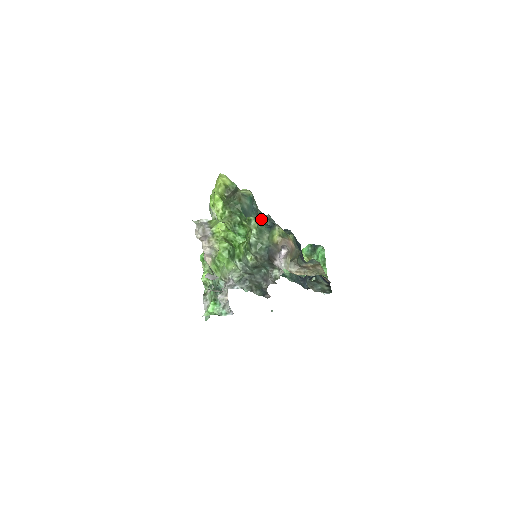
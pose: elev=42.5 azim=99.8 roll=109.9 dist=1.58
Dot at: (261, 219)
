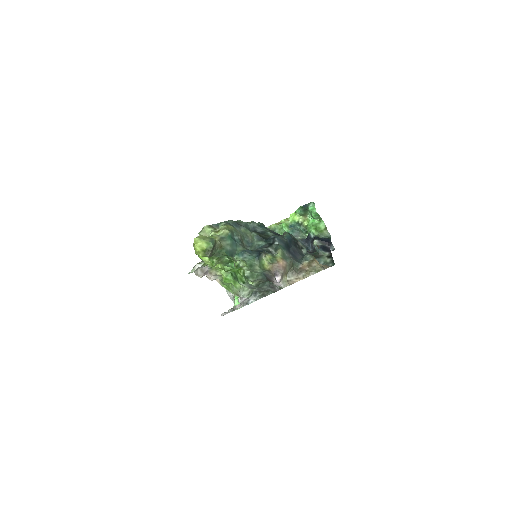
Dot at: (247, 235)
